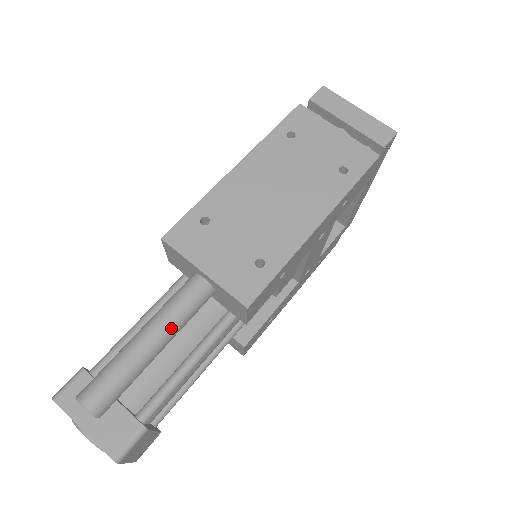
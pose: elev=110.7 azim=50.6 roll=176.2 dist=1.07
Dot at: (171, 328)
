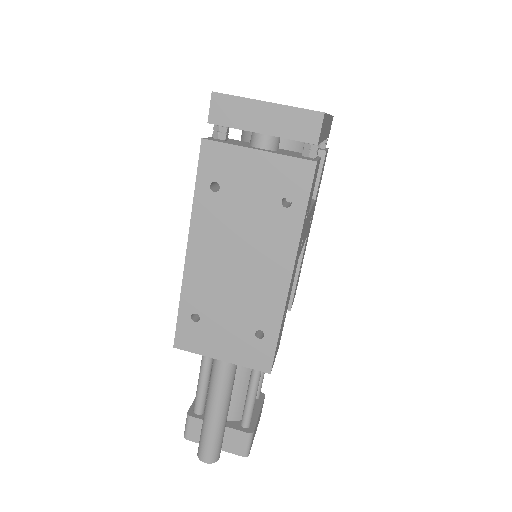
Dot at: (226, 397)
